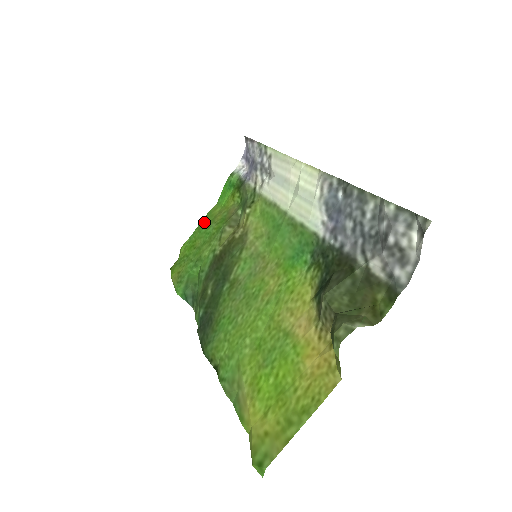
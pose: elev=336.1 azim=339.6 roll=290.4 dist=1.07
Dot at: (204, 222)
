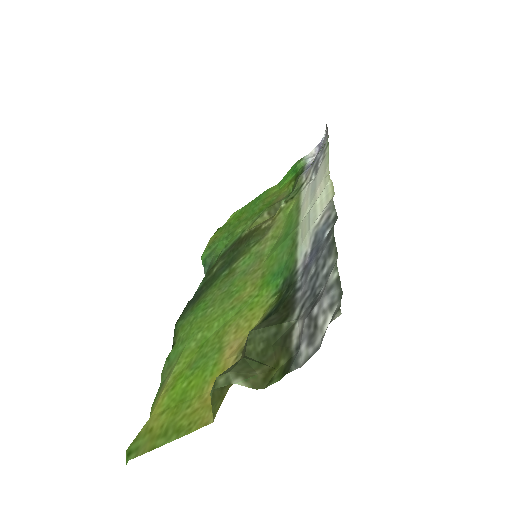
Dot at: (259, 198)
